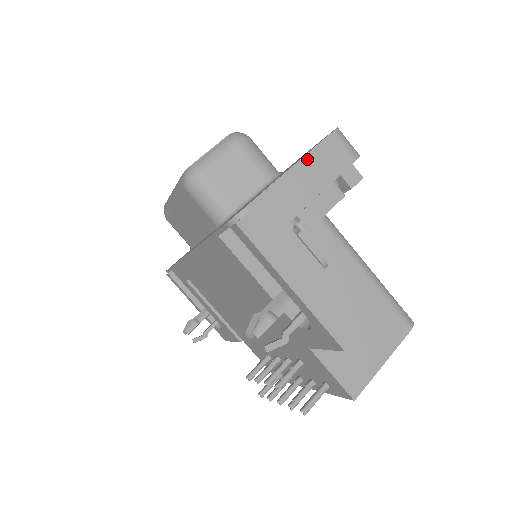
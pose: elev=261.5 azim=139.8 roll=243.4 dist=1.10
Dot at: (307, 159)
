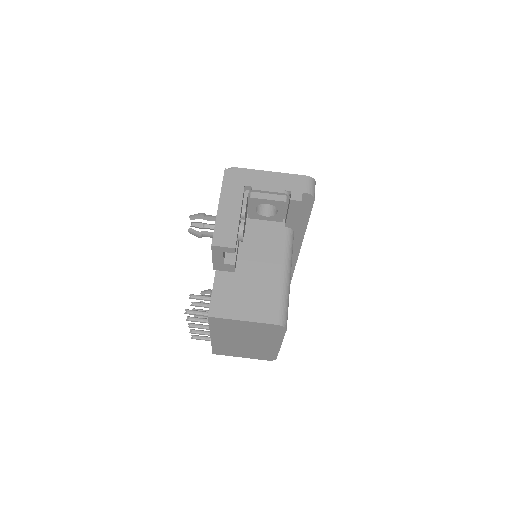
Dot at: (282, 174)
